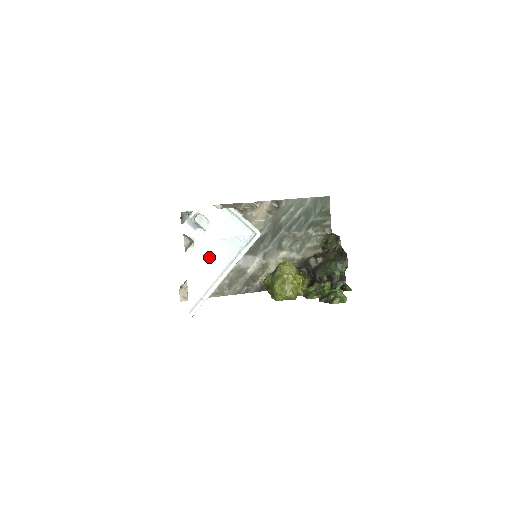
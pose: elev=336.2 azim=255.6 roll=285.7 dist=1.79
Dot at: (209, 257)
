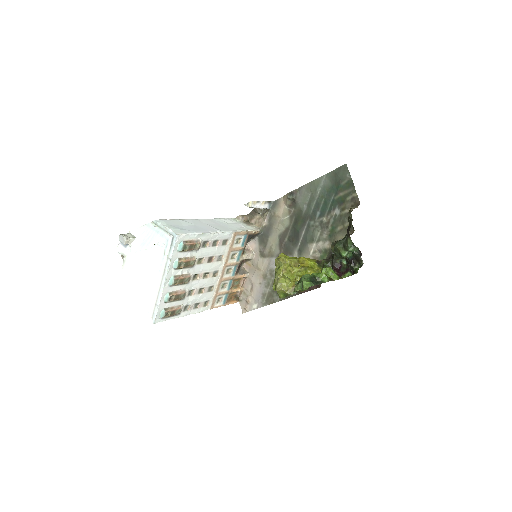
Dot at: (143, 267)
